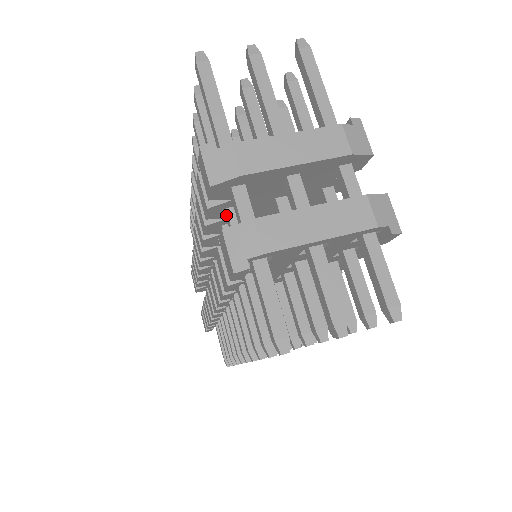
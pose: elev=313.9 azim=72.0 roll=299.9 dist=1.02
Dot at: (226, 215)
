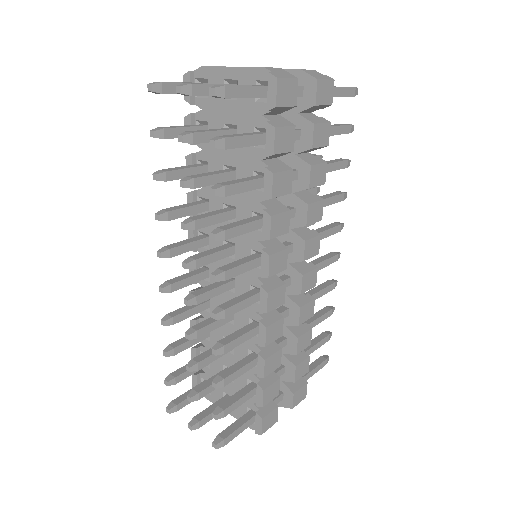
Dot at: occluded
